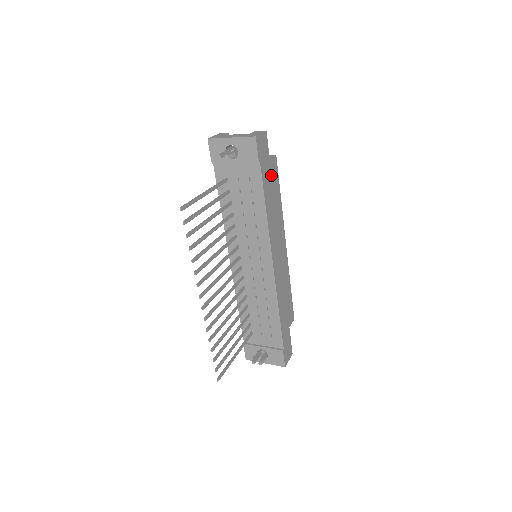
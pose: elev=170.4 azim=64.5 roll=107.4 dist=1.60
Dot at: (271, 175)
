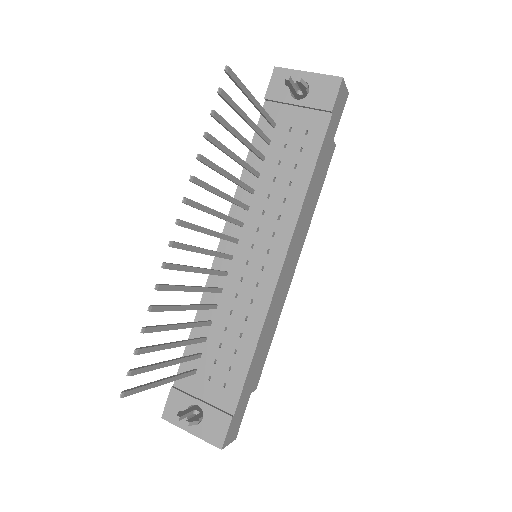
Dot at: (329, 150)
